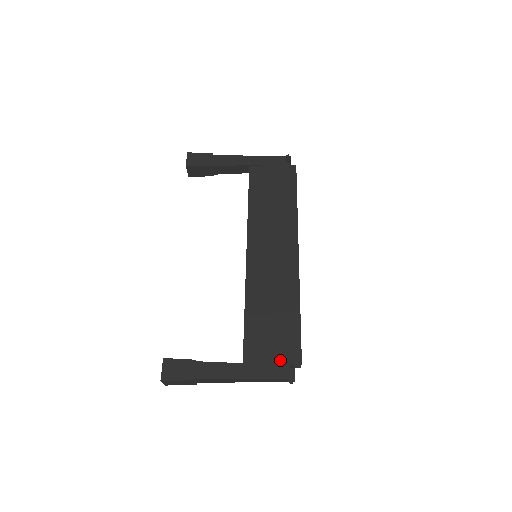
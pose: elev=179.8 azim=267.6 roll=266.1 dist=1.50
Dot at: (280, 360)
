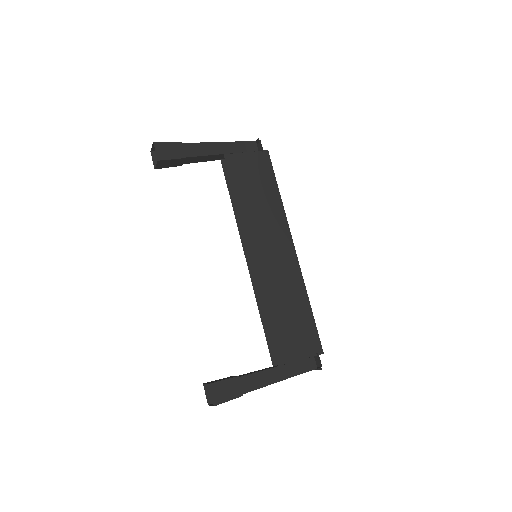
Dot at: (306, 354)
